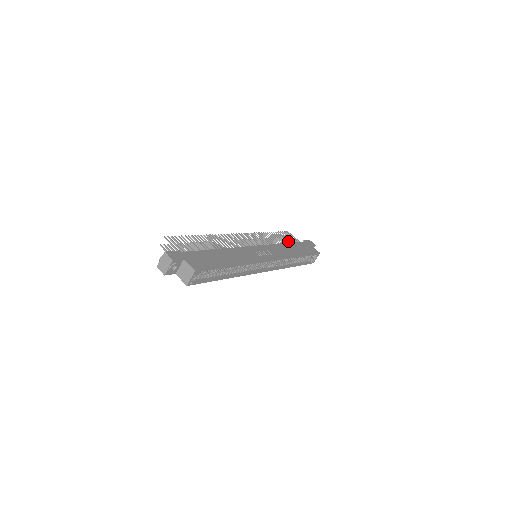
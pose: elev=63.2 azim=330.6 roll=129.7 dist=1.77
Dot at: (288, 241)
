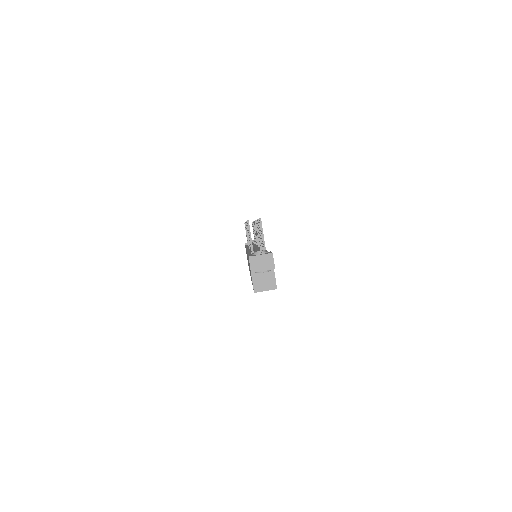
Dot at: occluded
